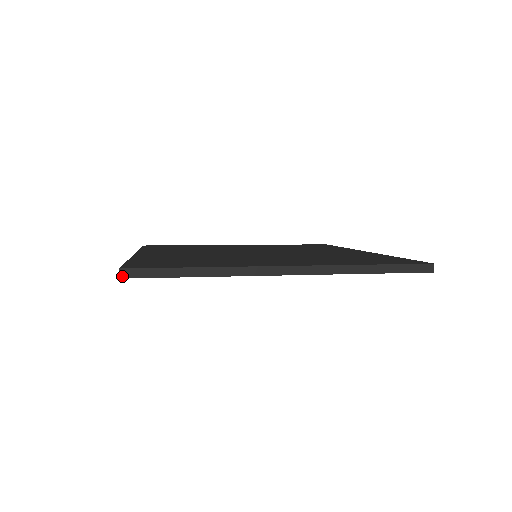
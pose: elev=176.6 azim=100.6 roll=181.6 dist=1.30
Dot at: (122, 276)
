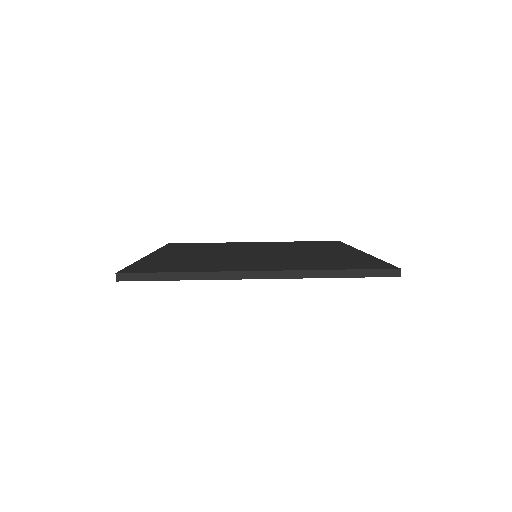
Dot at: (118, 279)
